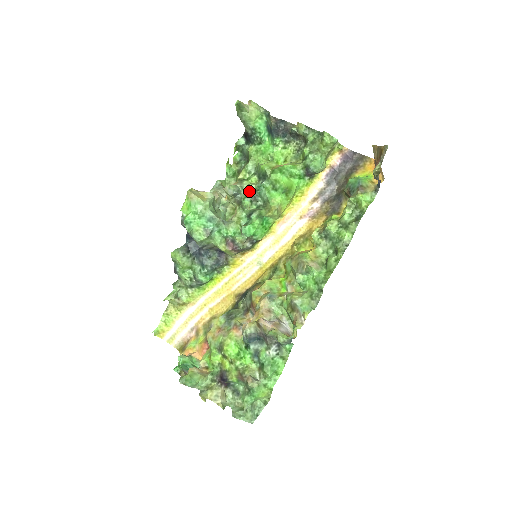
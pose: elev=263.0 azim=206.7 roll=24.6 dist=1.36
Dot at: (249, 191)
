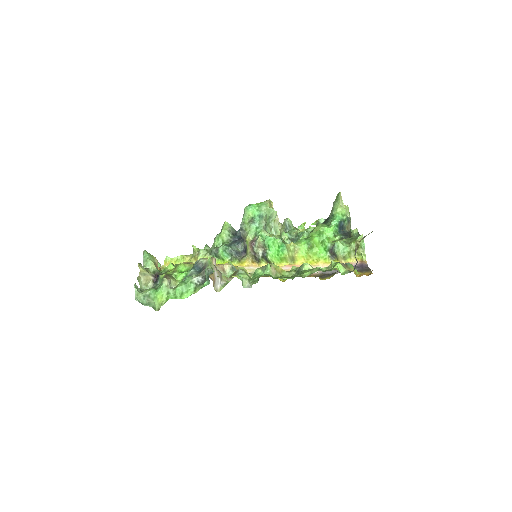
Dot at: (295, 234)
